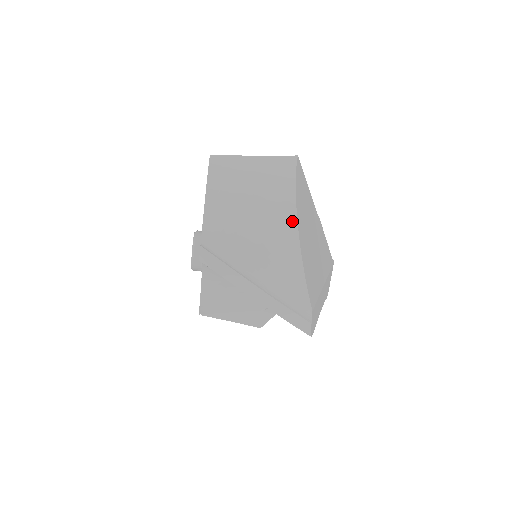
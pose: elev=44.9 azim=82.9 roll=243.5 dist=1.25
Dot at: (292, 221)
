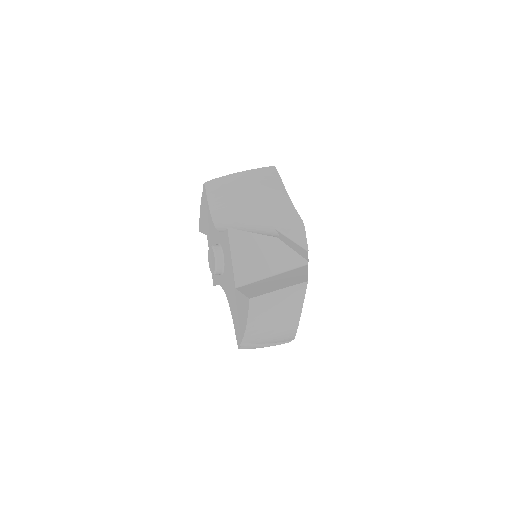
Dot at: (295, 327)
